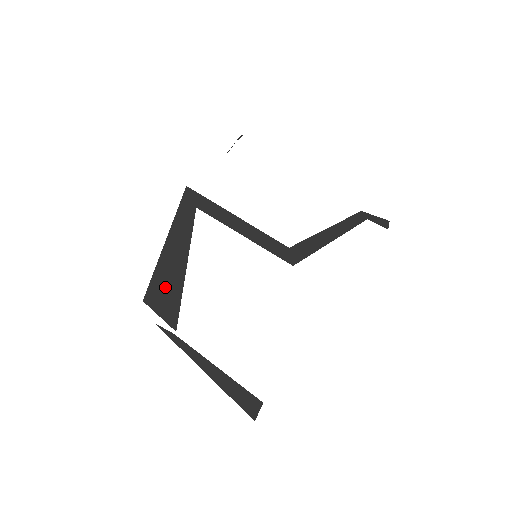
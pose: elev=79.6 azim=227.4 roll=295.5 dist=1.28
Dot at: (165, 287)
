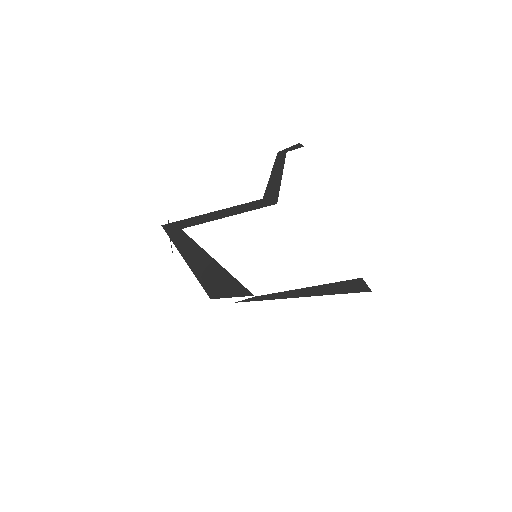
Dot at: (215, 280)
